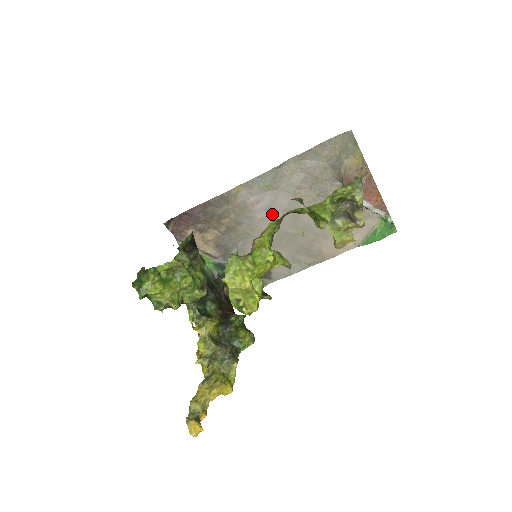
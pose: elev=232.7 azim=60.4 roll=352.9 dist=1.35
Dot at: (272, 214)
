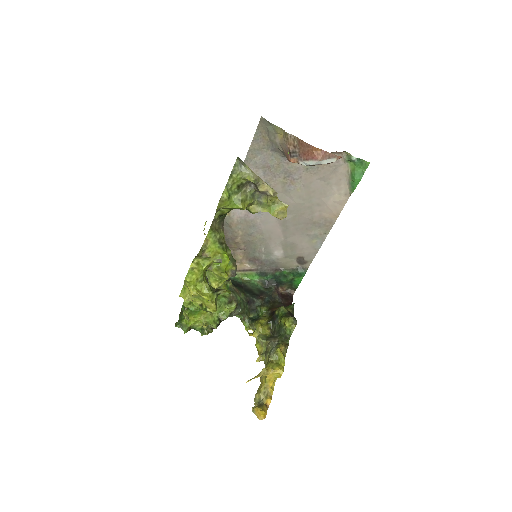
Dot at: (265, 213)
